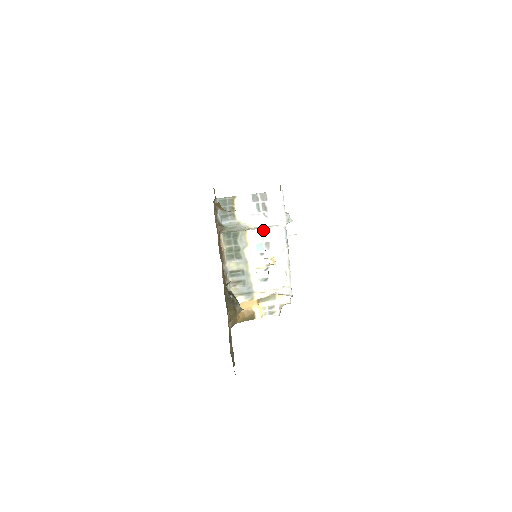
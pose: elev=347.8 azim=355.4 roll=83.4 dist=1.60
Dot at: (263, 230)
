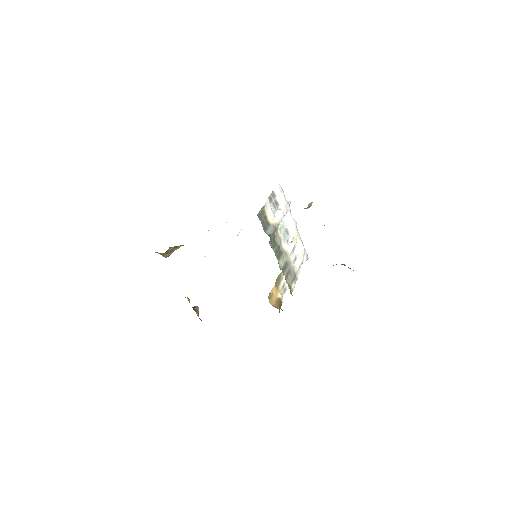
Dot at: (282, 222)
